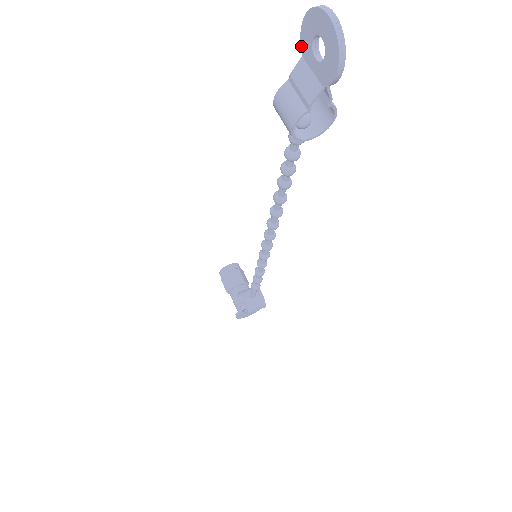
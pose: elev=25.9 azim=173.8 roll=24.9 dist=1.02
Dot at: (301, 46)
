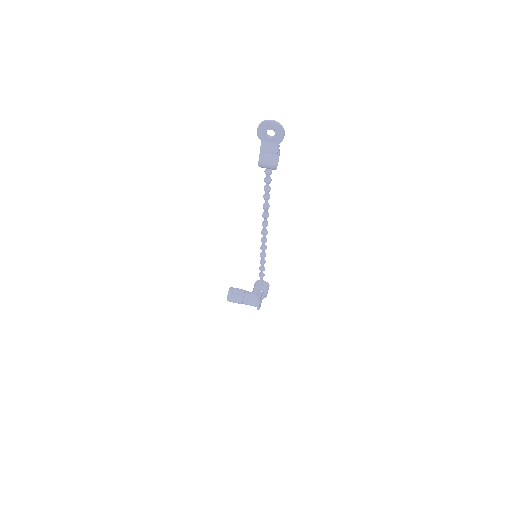
Dot at: (259, 138)
